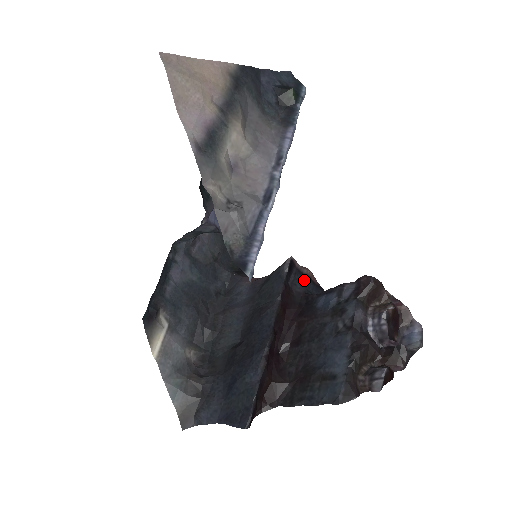
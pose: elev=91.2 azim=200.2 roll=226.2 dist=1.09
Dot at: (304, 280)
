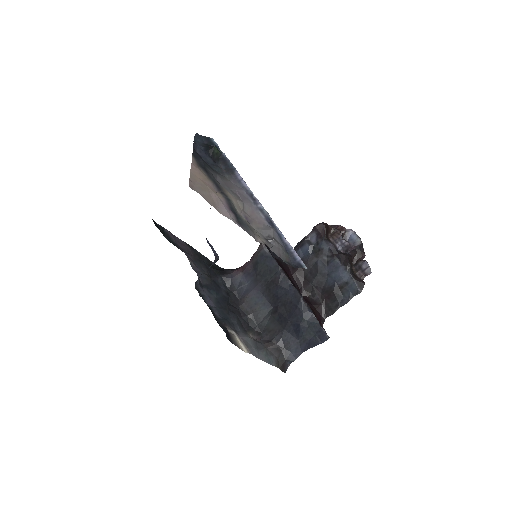
Dot at: occluded
